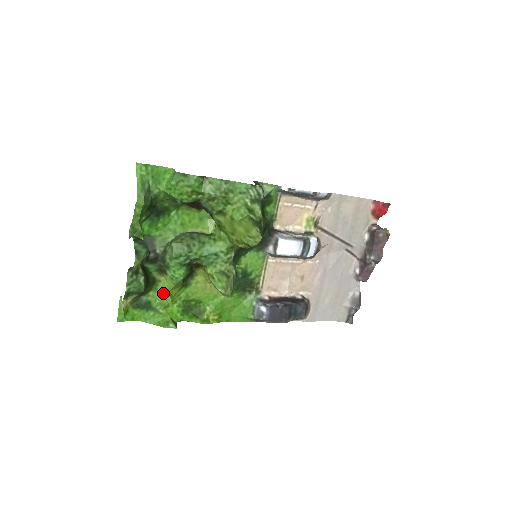
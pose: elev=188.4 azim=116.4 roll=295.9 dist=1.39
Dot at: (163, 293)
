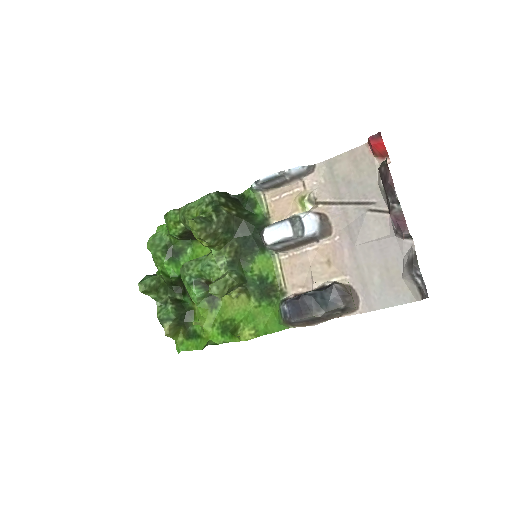
Dot at: (199, 318)
